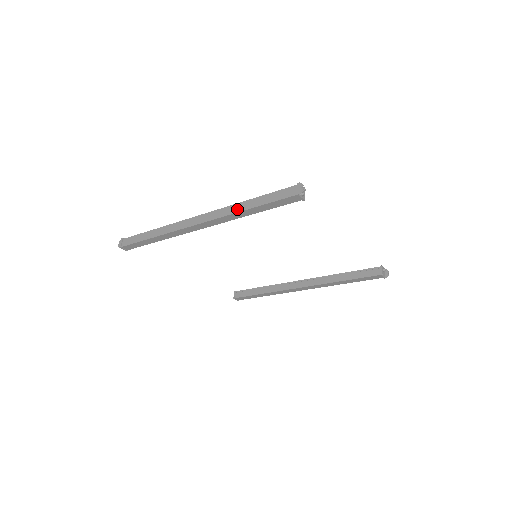
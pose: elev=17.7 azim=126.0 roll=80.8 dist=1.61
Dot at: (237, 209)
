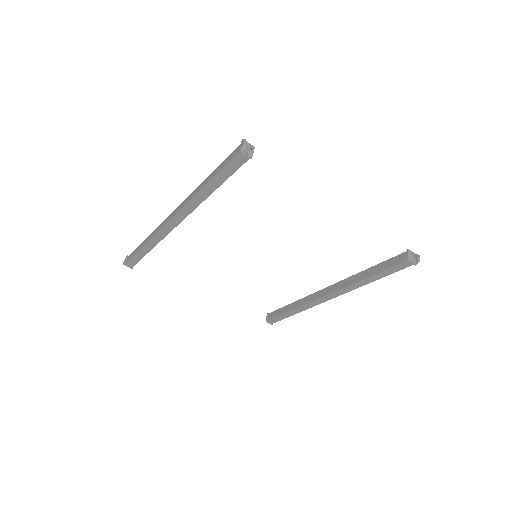
Dot at: (198, 190)
